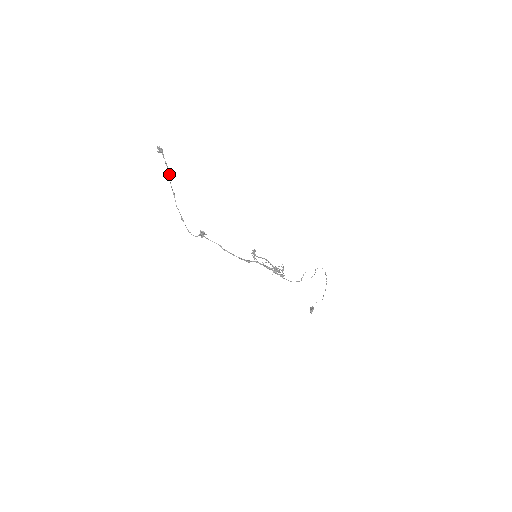
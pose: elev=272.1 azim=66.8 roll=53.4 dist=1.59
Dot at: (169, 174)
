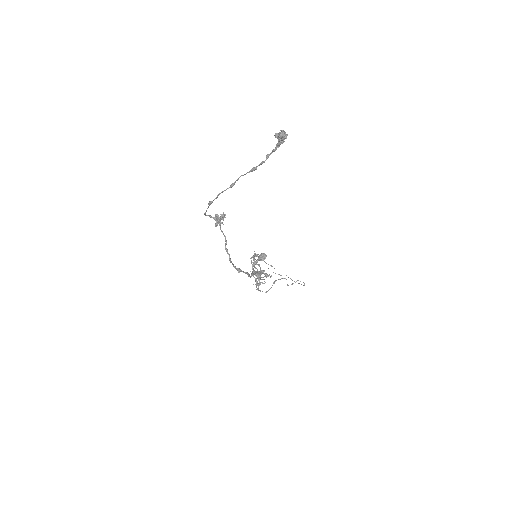
Dot at: (254, 170)
